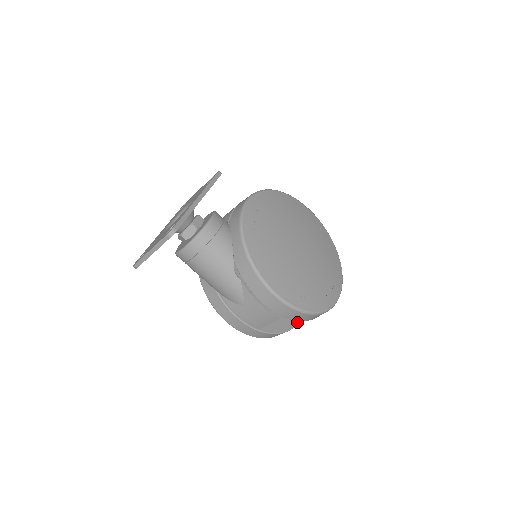
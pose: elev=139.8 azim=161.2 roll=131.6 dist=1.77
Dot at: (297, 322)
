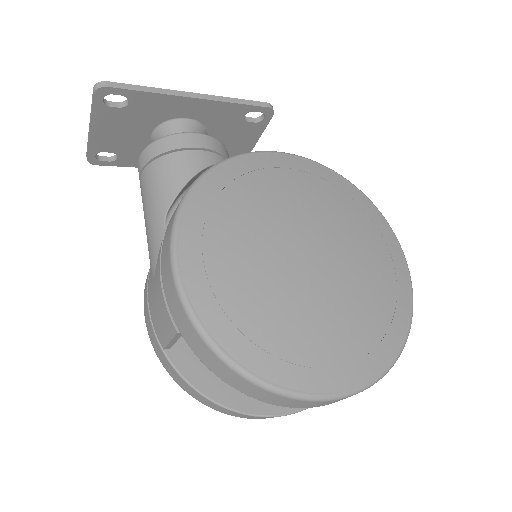
Dot at: (255, 412)
